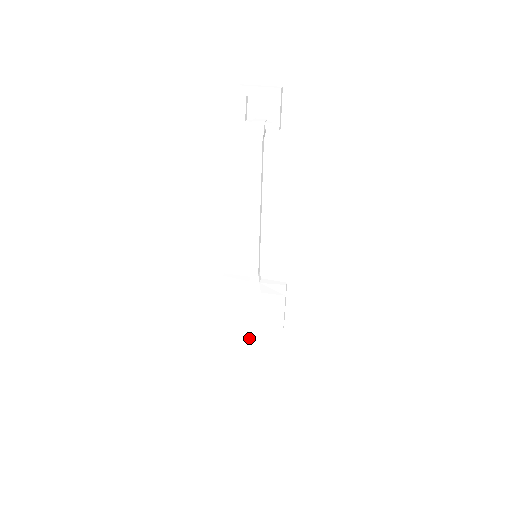
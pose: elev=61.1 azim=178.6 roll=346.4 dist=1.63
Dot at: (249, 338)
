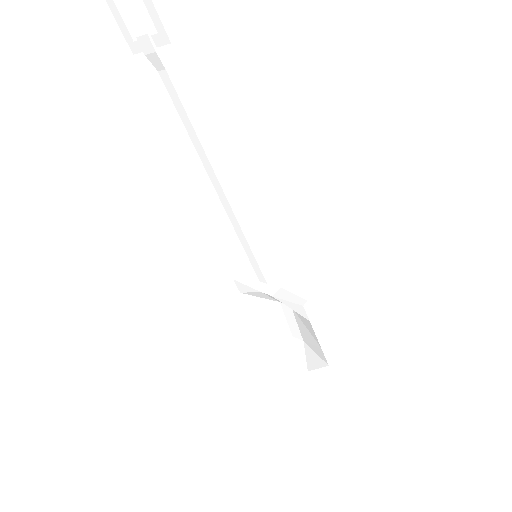
Dot at: (298, 365)
